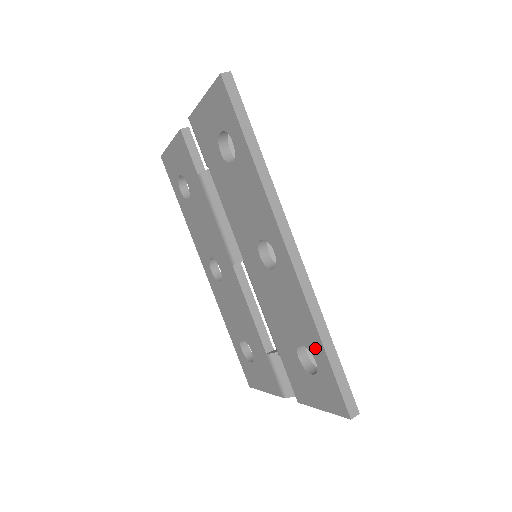
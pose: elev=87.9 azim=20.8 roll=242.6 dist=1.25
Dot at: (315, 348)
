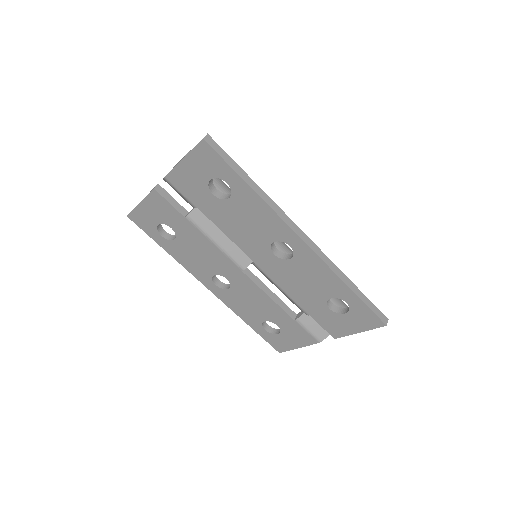
Dot at: (344, 295)
